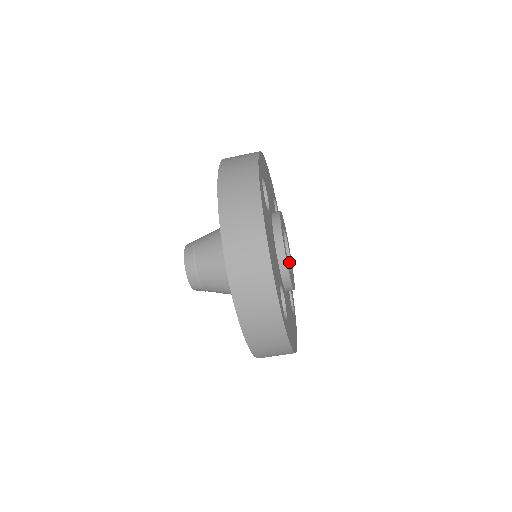
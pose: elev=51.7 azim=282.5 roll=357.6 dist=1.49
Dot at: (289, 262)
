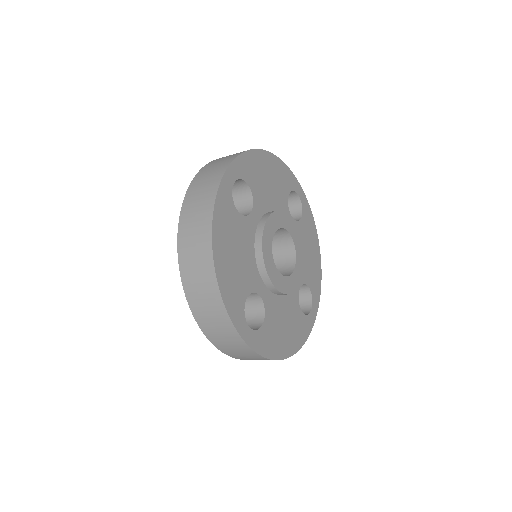
Dot at: (294, 263)
